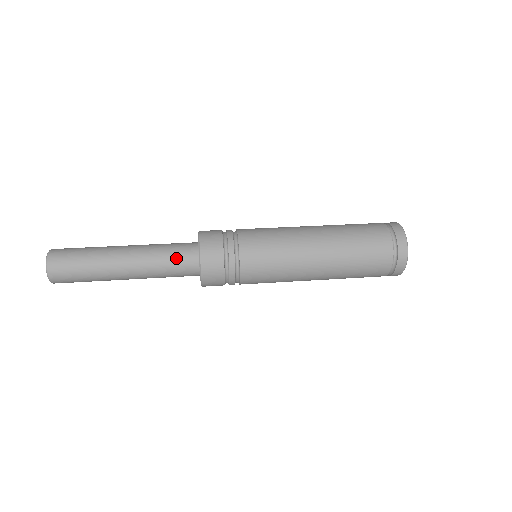
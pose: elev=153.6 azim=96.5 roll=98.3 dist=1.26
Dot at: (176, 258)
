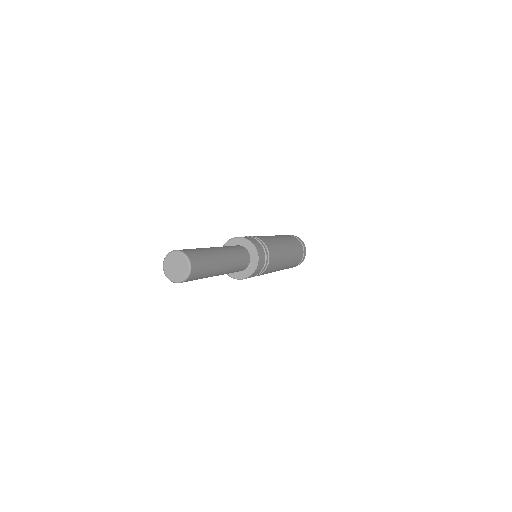
Dot at: occluded
